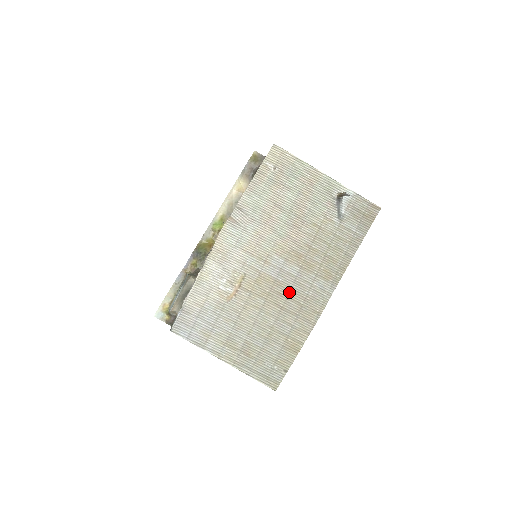
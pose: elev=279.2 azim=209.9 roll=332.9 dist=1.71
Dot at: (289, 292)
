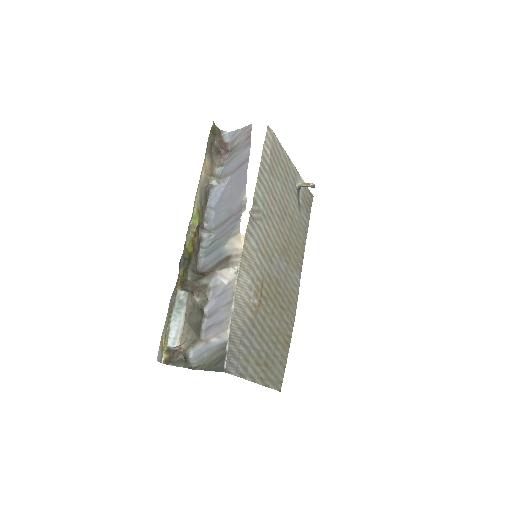
Dot at: (284, 289)
